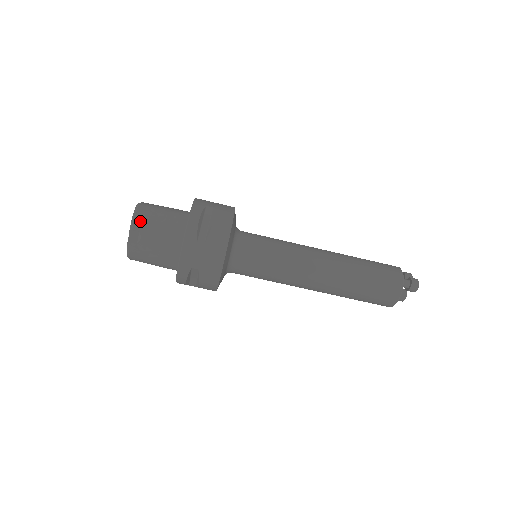
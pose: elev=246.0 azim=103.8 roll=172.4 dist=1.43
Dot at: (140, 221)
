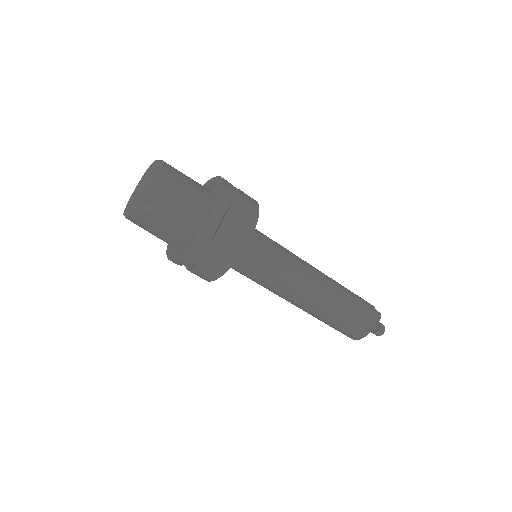
Dot at: (155, 193)
